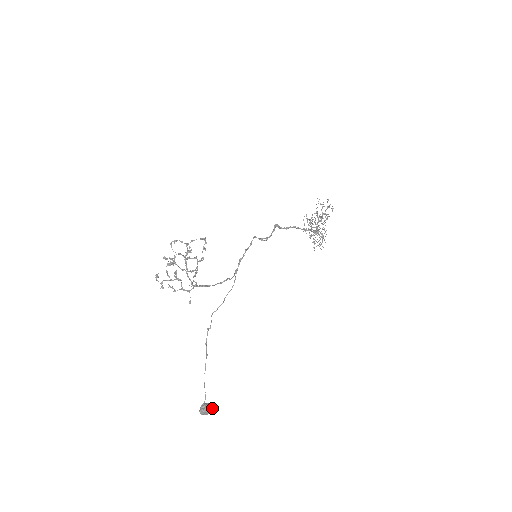
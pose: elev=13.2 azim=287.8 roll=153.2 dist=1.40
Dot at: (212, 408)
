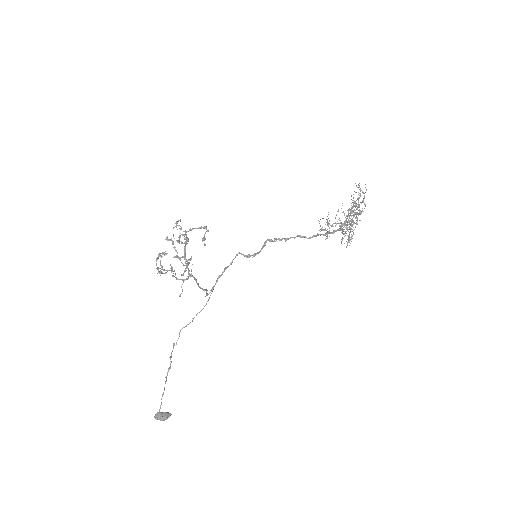
Dot at: (165, 418)
